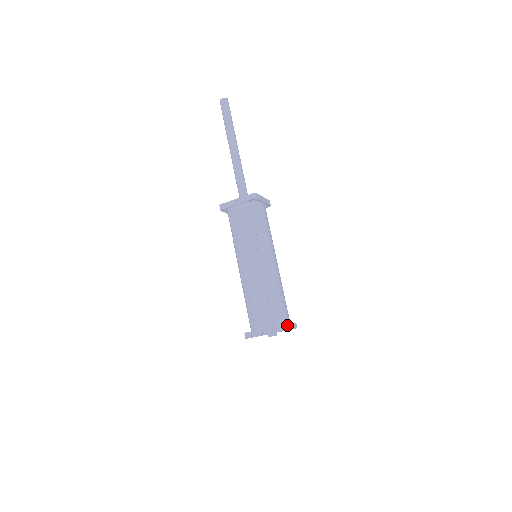
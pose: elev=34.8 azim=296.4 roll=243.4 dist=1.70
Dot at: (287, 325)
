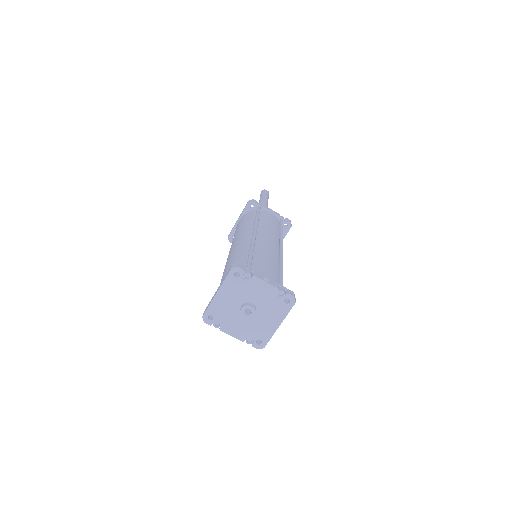
Dot at: occluded
